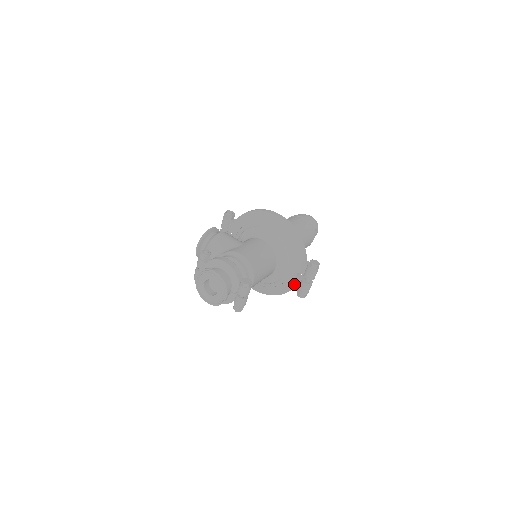
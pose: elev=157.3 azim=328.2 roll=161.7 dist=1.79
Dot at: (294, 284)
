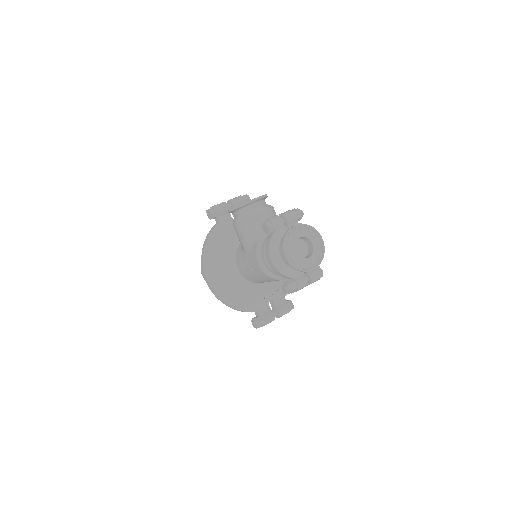
Dot at: (260, 309)
